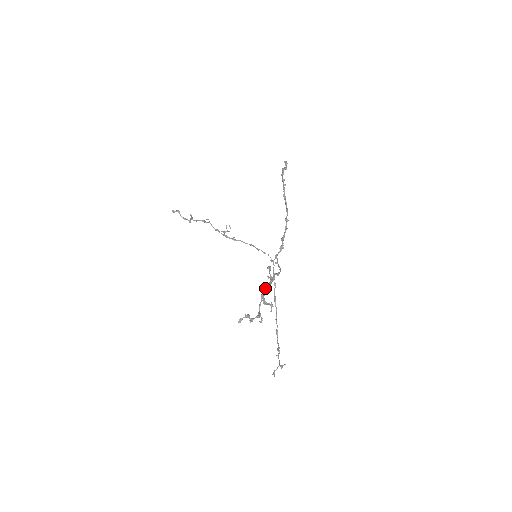
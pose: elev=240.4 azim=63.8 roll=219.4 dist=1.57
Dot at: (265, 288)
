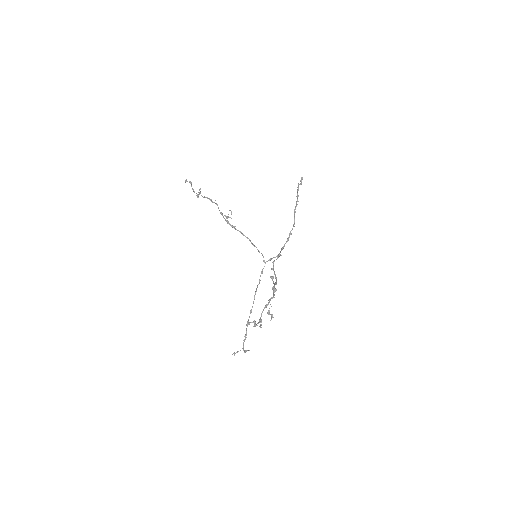
Dot at: (270, 299)
